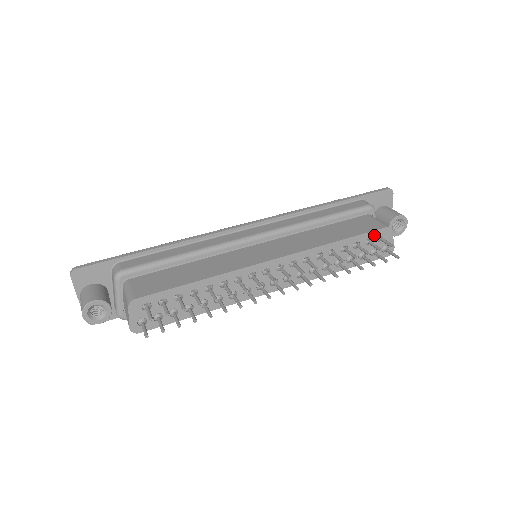
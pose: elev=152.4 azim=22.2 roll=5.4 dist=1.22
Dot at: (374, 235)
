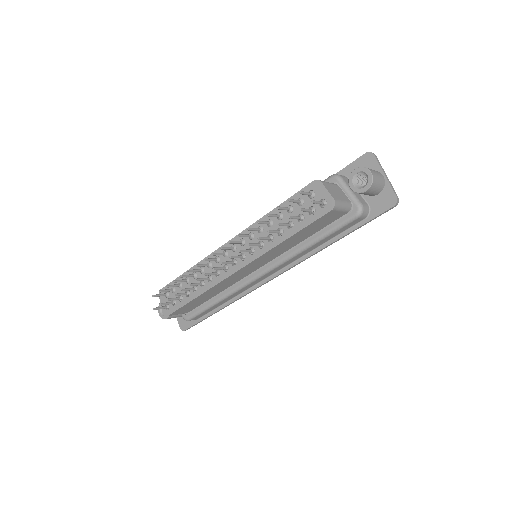
Dot at: occluded
